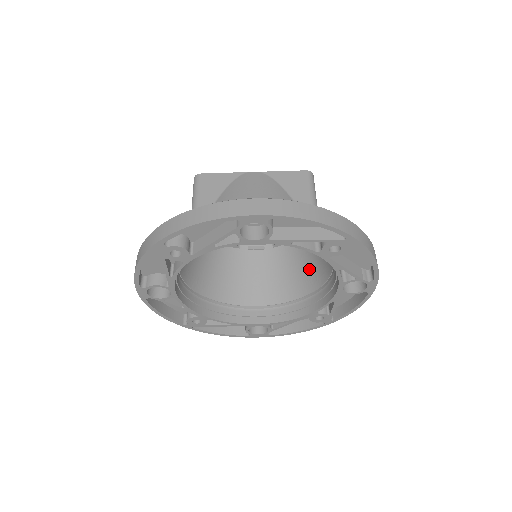
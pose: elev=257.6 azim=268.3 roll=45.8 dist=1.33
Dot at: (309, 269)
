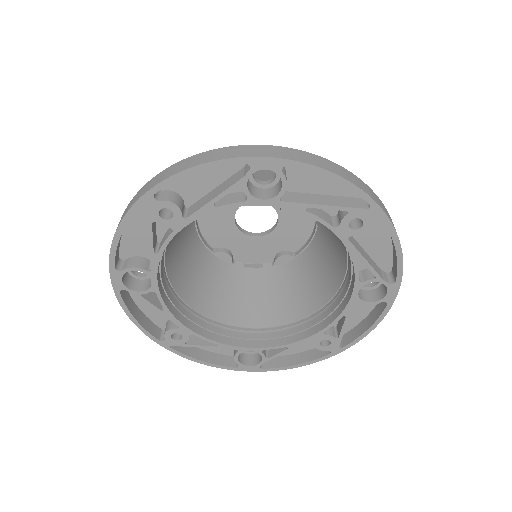
Dot at: (315, 285)
